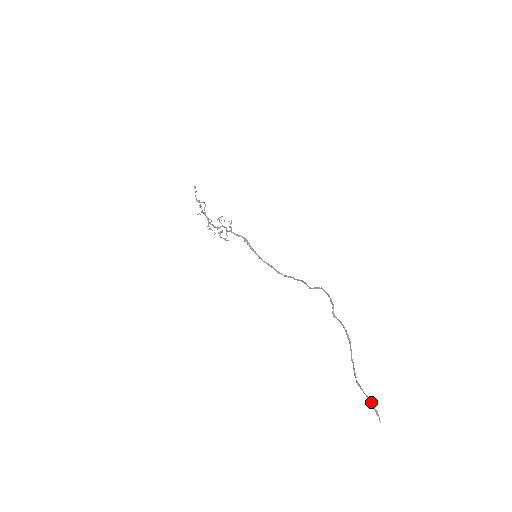
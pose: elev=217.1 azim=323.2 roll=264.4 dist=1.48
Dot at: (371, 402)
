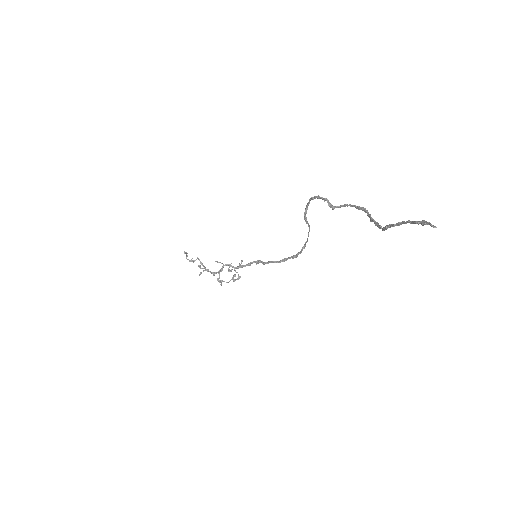
Dot at: (406, 221)
